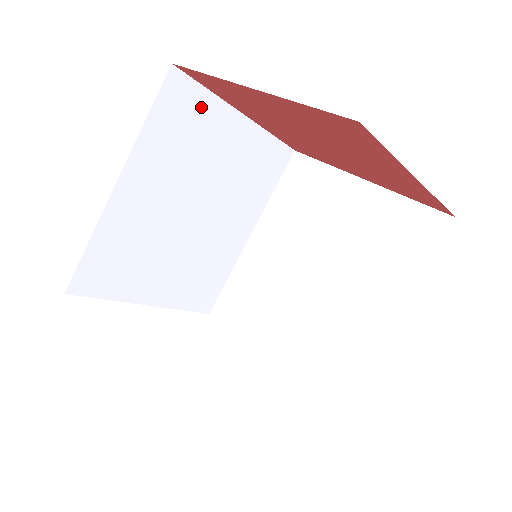
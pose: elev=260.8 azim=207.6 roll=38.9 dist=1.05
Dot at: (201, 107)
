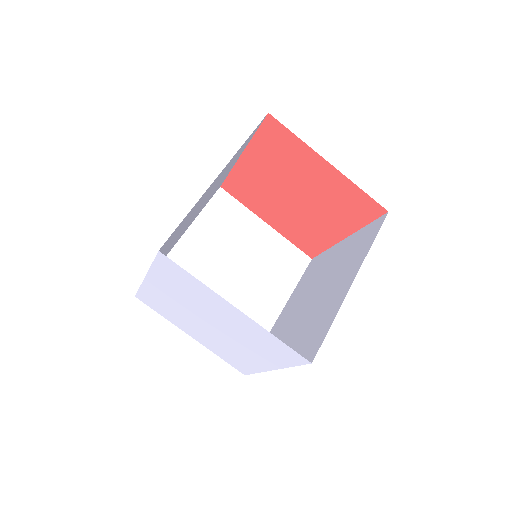
Dot at: (238, 212)
